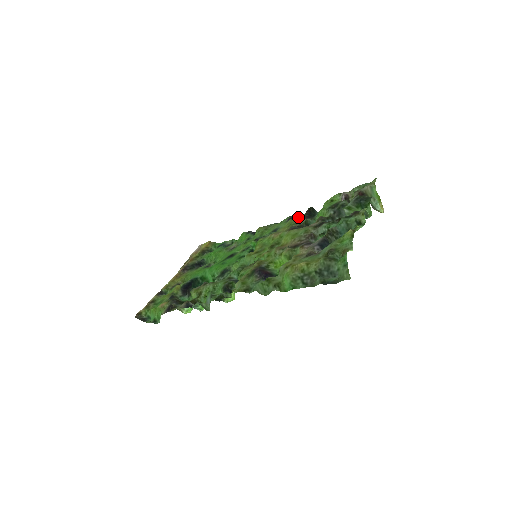
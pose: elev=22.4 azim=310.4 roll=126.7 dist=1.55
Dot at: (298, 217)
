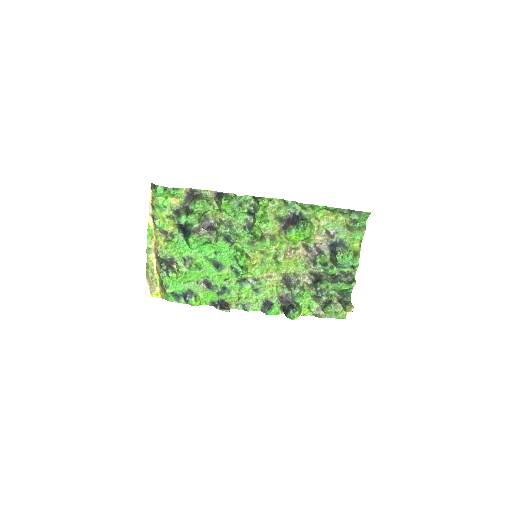
Dot at: (278, 298)
